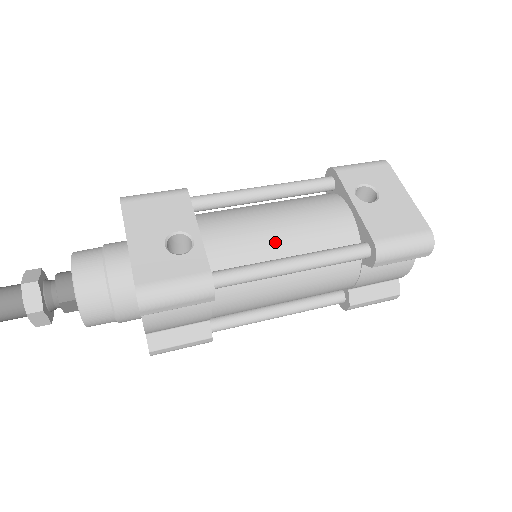
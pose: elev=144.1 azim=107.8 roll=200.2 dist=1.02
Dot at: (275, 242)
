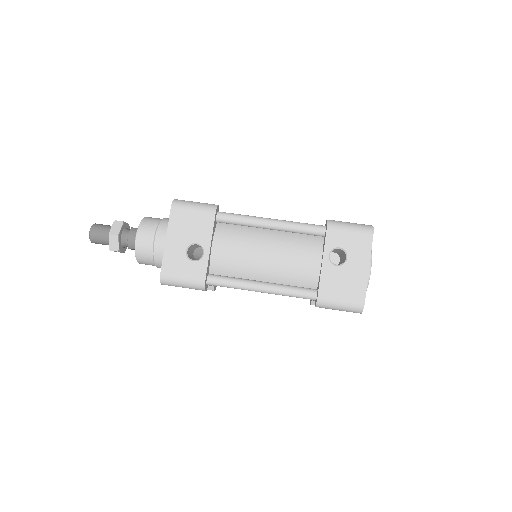
Dot at: (258, 268)
